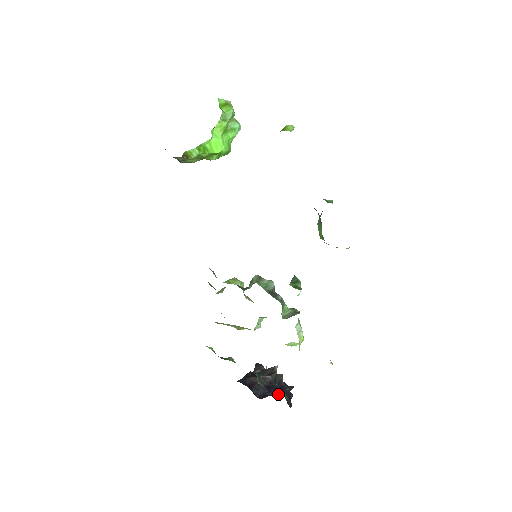
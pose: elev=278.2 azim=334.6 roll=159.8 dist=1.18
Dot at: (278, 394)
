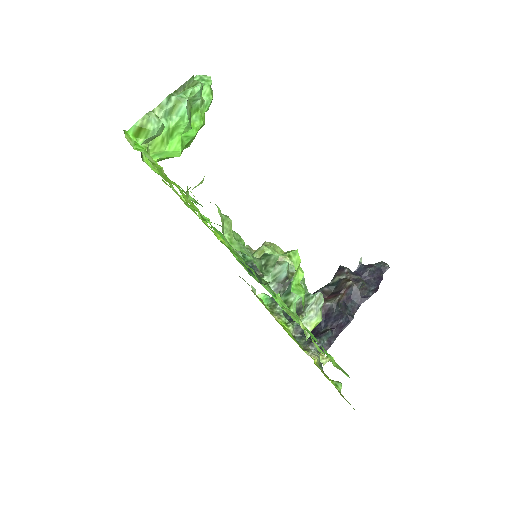
Dot at: (327, 329)
